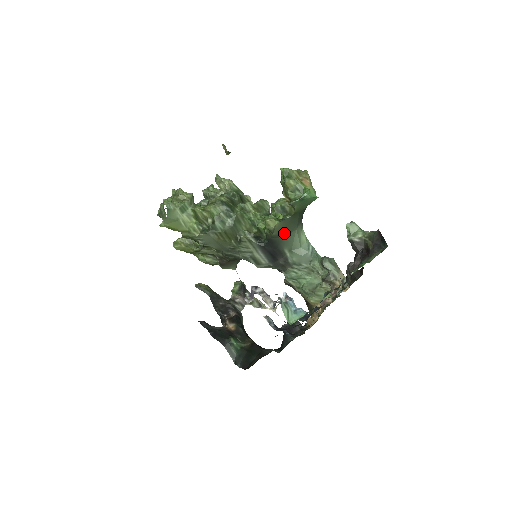
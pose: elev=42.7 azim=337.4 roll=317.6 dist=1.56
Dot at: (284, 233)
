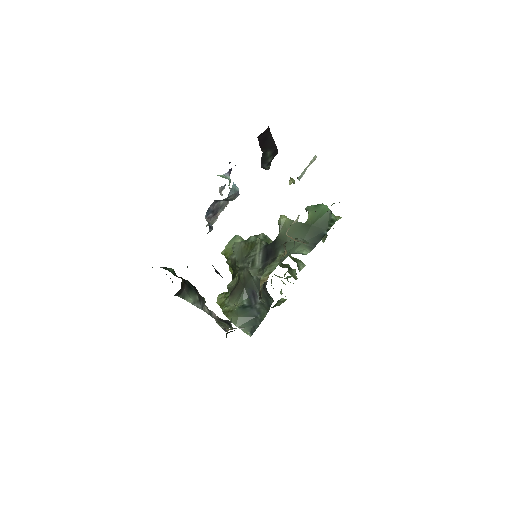
Dot at: (289, 237)
